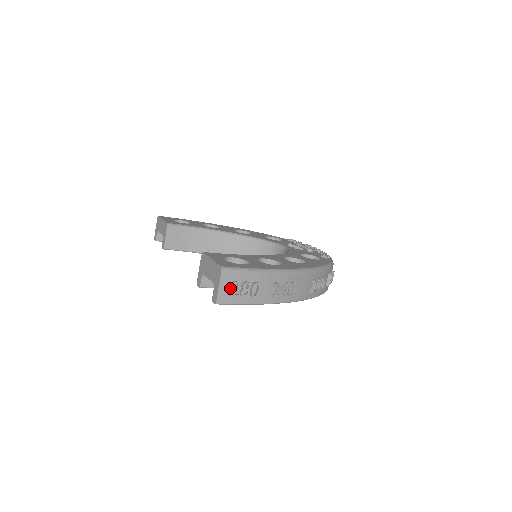
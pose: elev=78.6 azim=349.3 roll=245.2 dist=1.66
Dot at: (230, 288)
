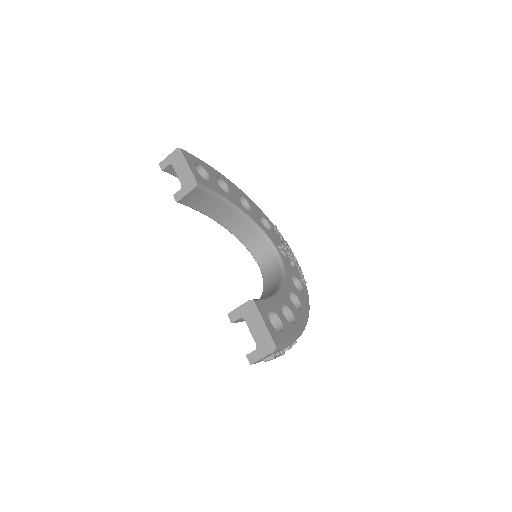
Dot at: (268, 356)
